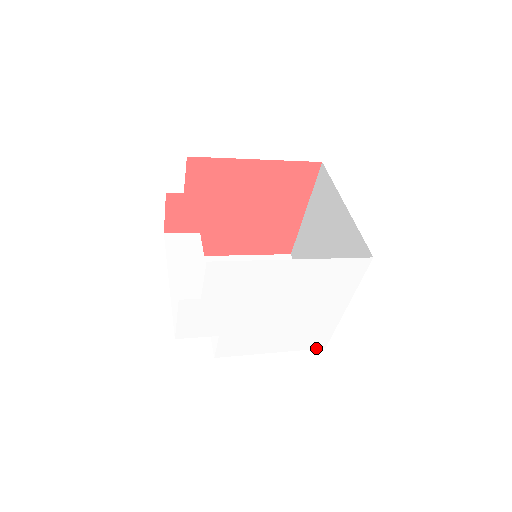
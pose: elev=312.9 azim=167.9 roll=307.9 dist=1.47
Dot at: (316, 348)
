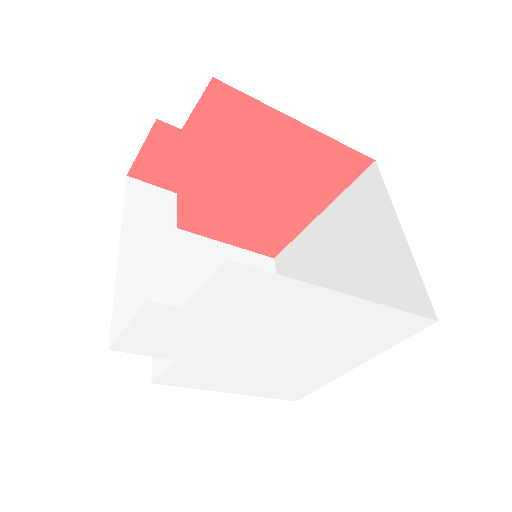
Dot at: (286, 399)
